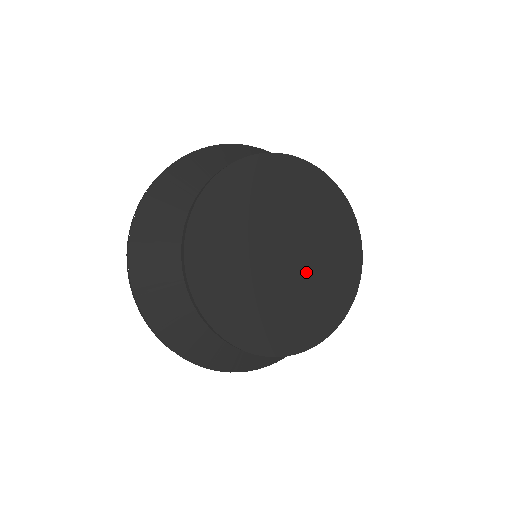
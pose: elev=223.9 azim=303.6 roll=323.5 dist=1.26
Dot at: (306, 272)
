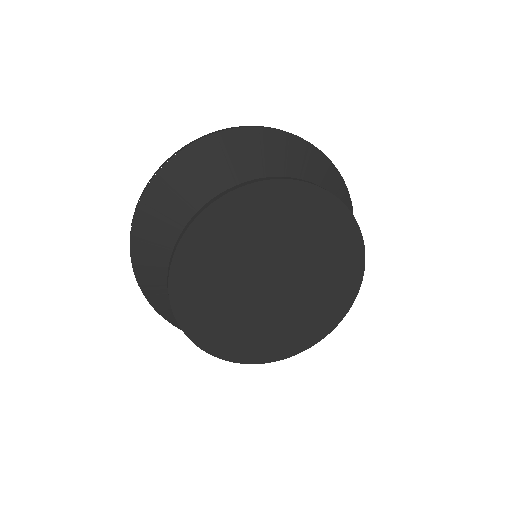
Dot at: (301, 285)
